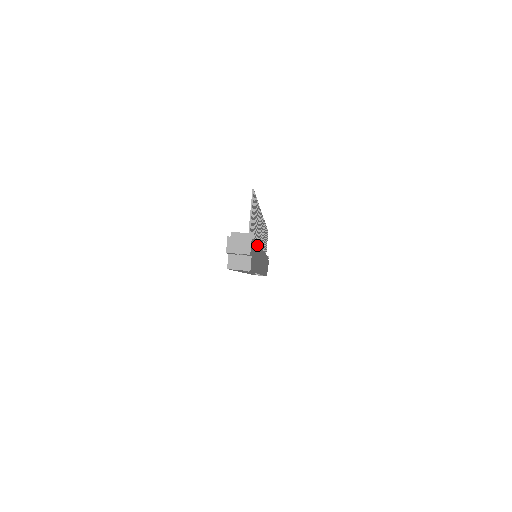
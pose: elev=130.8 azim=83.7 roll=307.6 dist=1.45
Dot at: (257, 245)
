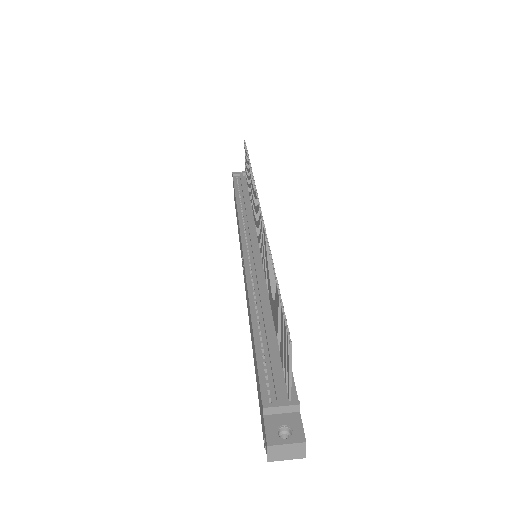
Dot at: occluded
